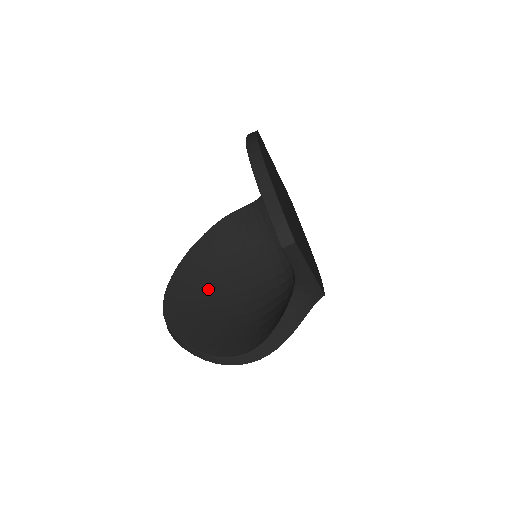
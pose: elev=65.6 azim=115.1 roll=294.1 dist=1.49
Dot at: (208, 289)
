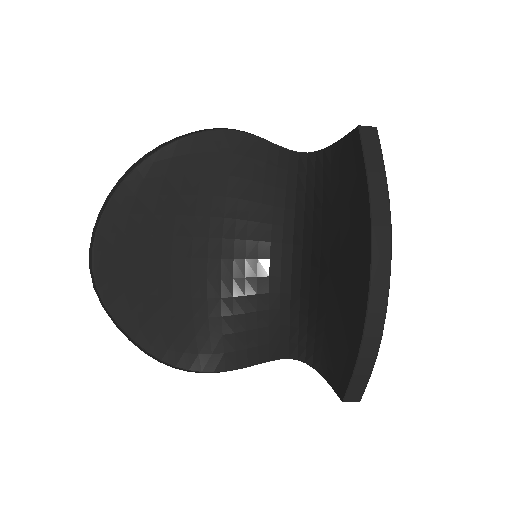
Dot at: (163, 241)
